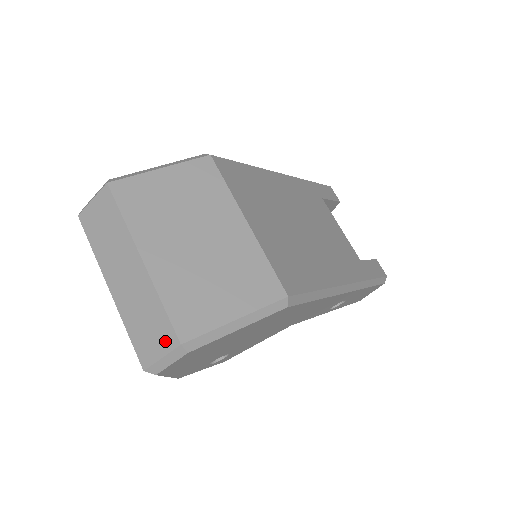
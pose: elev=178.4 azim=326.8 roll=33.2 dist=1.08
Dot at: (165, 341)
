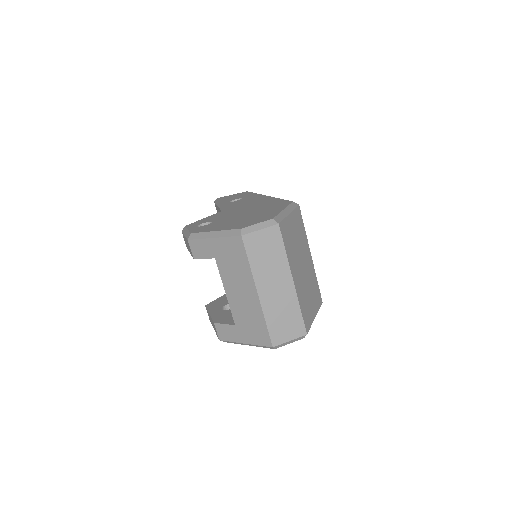
Dot at: (296, 332)
